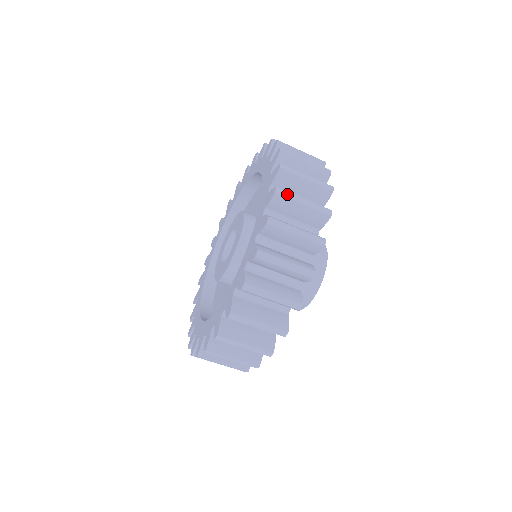
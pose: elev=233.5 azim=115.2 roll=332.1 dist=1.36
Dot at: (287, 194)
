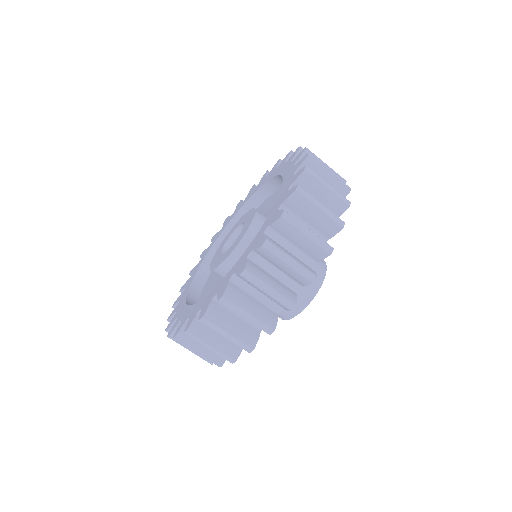
Dot at: (293, 221)
